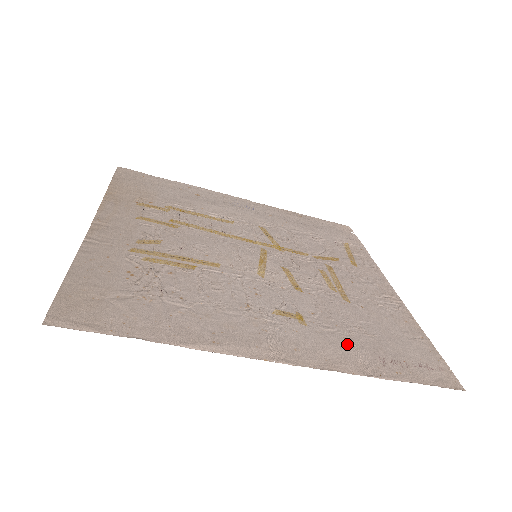
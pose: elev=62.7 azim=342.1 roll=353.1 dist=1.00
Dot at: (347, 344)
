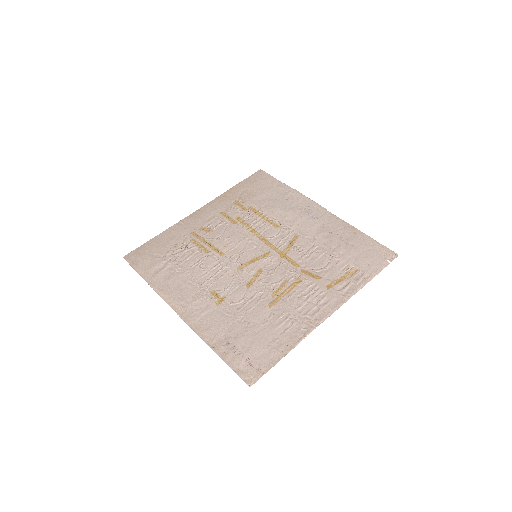
Dot at: (223, 325)
